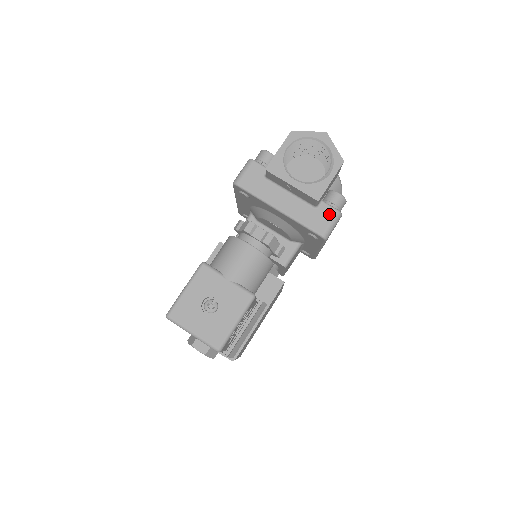
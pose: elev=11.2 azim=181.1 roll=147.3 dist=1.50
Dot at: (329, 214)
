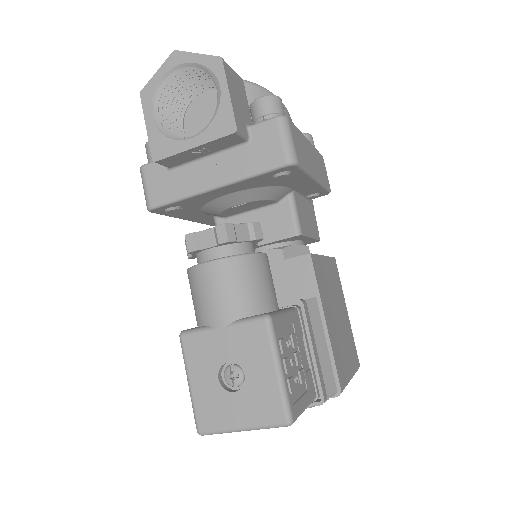
Dot at: (270, 132)
